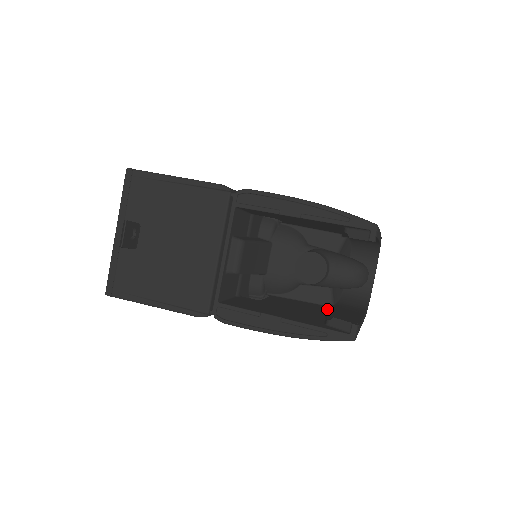
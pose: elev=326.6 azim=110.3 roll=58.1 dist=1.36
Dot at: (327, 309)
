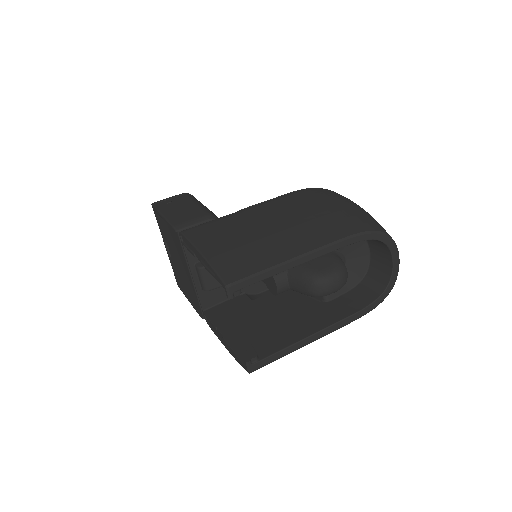
Dot at: (306, 312)
